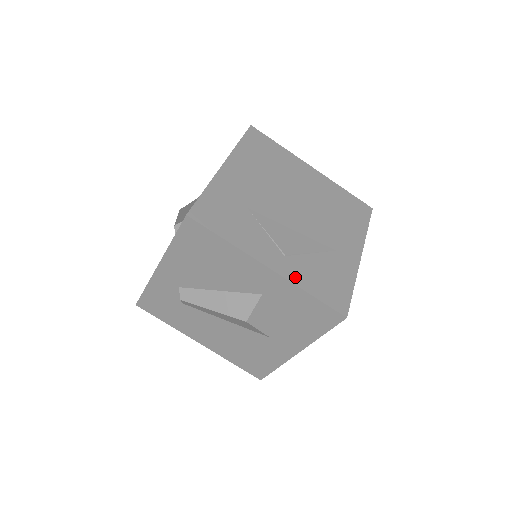
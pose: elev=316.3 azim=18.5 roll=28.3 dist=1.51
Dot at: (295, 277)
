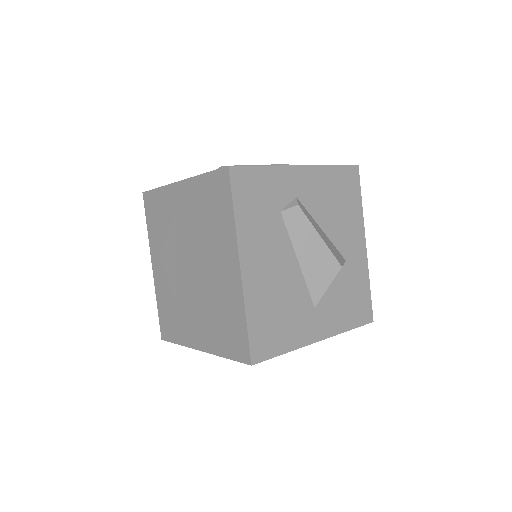
Dot at: occluded
